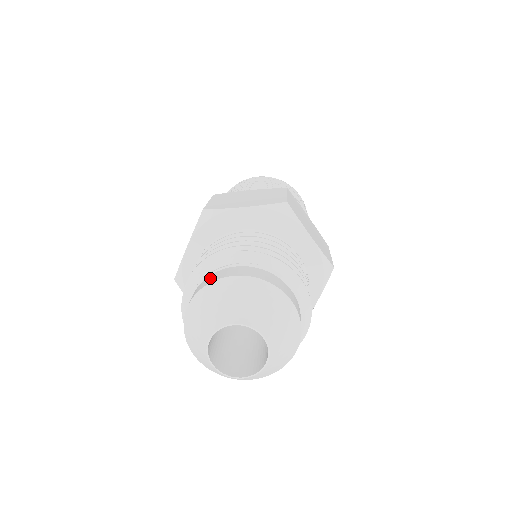
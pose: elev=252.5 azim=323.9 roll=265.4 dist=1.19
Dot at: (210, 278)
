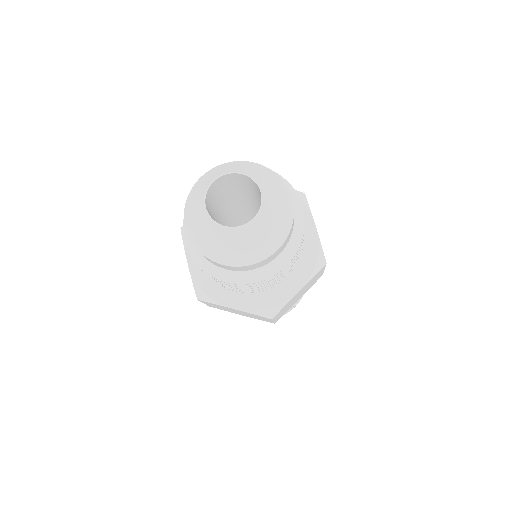
Dot at: occluded
